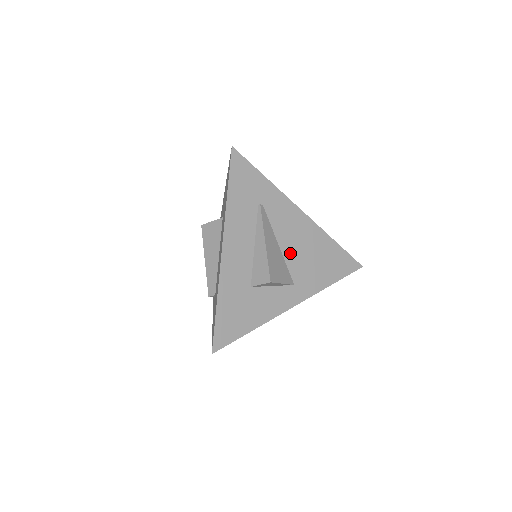
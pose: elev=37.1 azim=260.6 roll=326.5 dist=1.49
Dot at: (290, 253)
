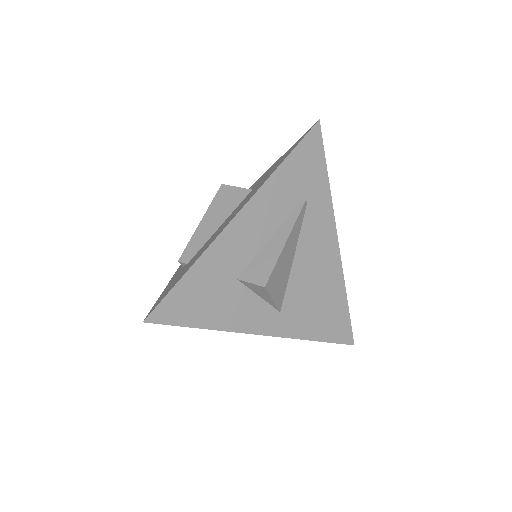
Dot at: (299, 275)
